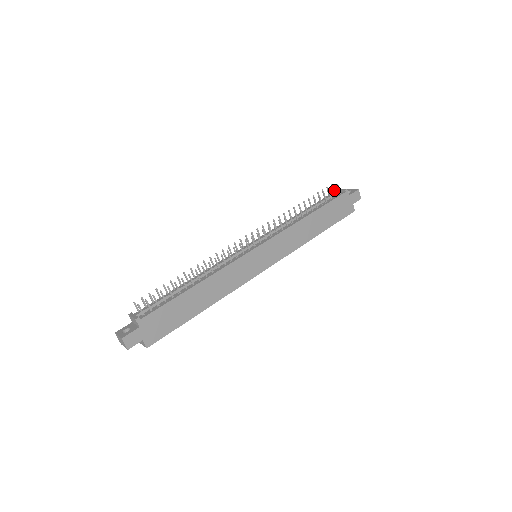
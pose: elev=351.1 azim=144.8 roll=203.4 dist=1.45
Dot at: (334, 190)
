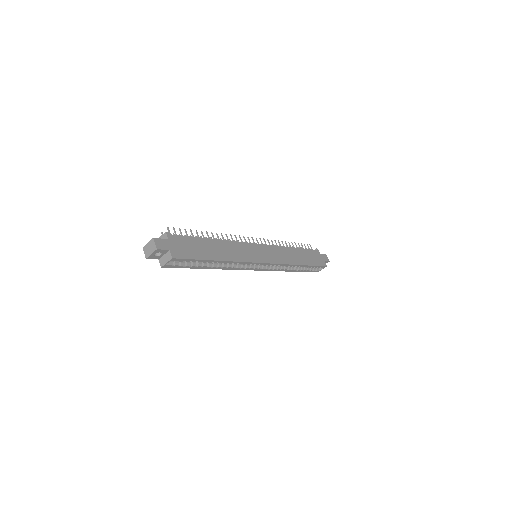
Dot at: (308, 246)
